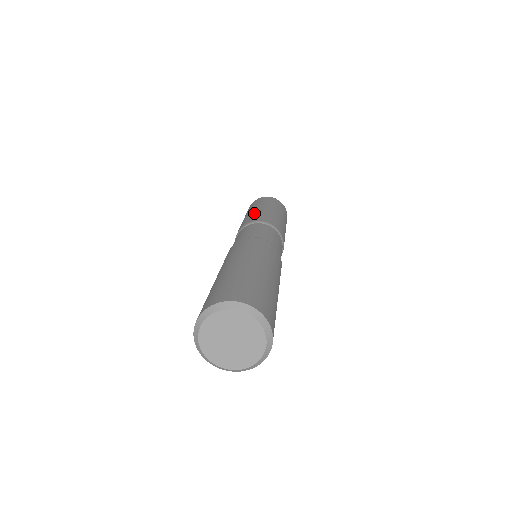
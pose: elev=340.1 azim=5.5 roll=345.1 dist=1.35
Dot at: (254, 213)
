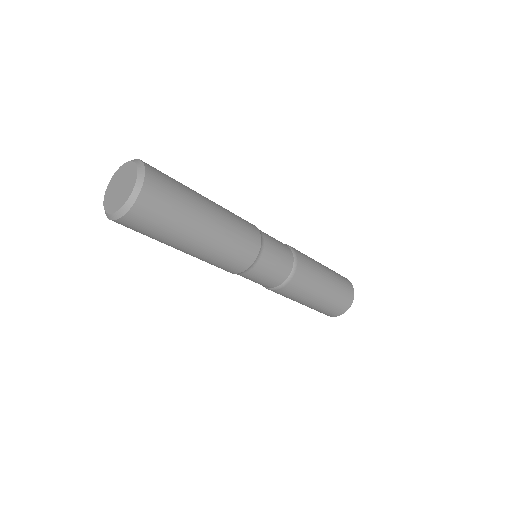
Dot at: occluded
